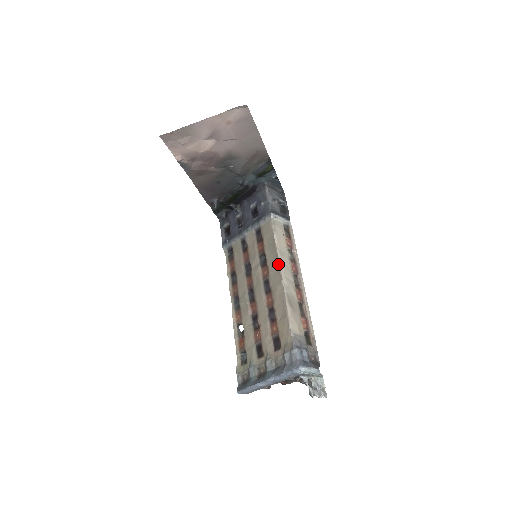
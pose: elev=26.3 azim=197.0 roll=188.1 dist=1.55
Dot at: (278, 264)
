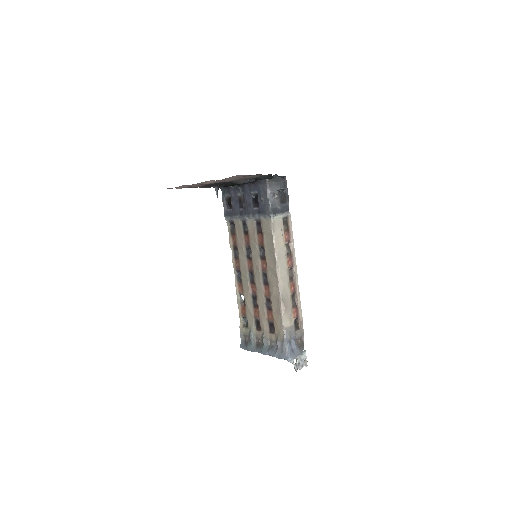
Dot at: (275, 267)
